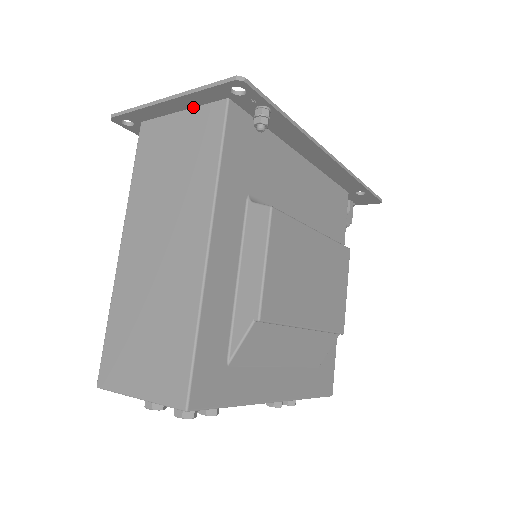
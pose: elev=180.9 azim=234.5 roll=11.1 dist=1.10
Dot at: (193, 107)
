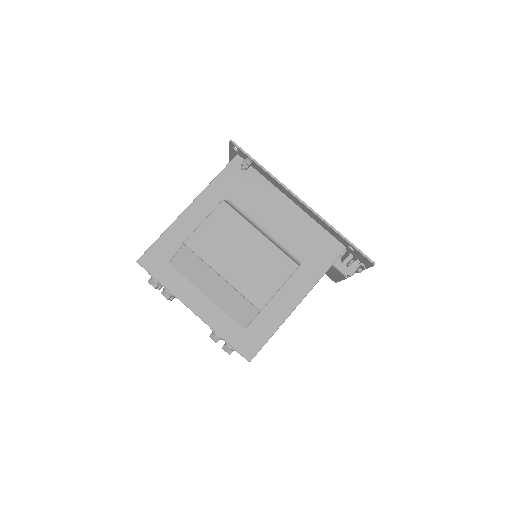
Dot at: occluded
